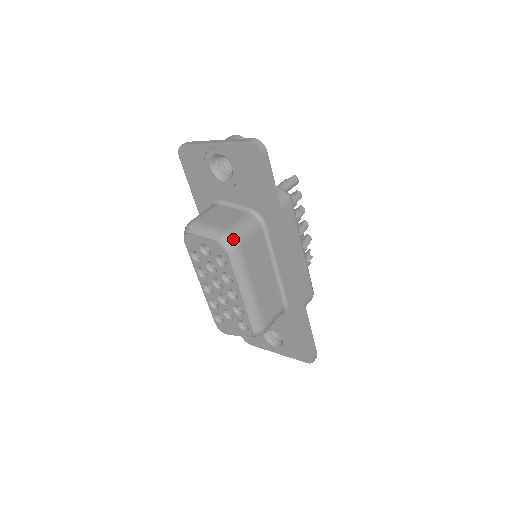
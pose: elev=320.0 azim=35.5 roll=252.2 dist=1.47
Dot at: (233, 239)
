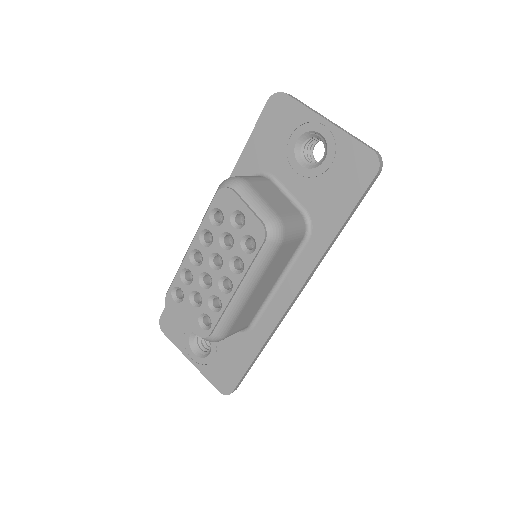
Dot at: (281, 232)
